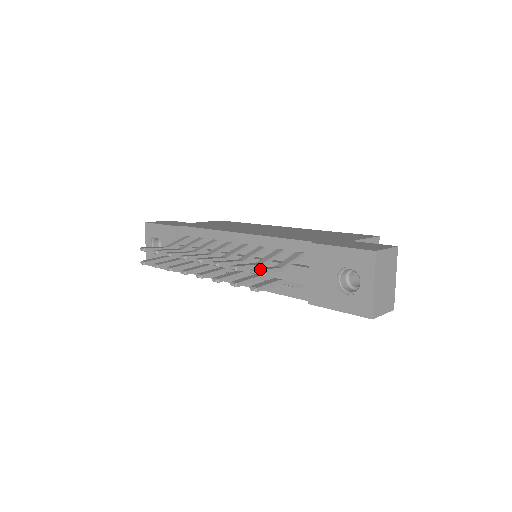
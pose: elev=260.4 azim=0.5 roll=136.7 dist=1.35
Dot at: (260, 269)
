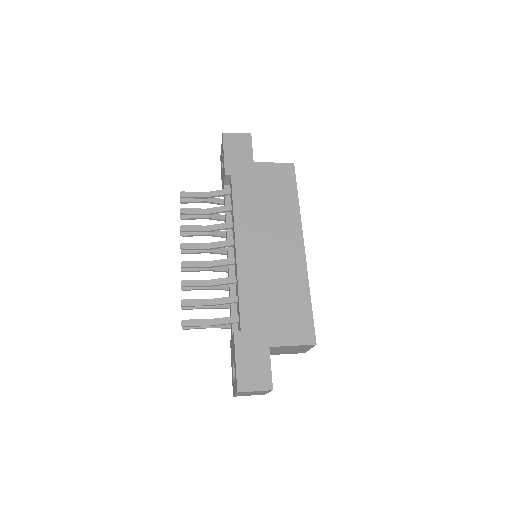
Dot at: (187, 325)
